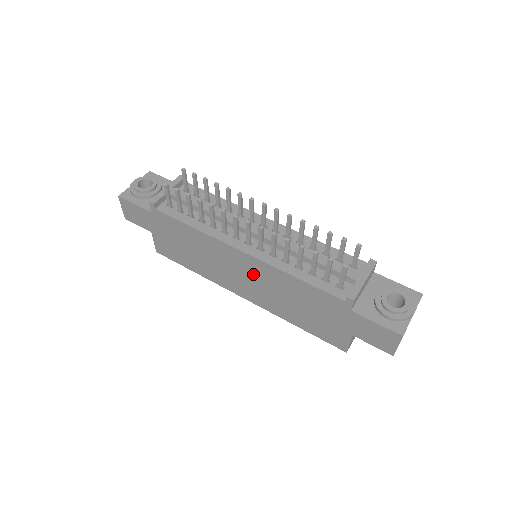
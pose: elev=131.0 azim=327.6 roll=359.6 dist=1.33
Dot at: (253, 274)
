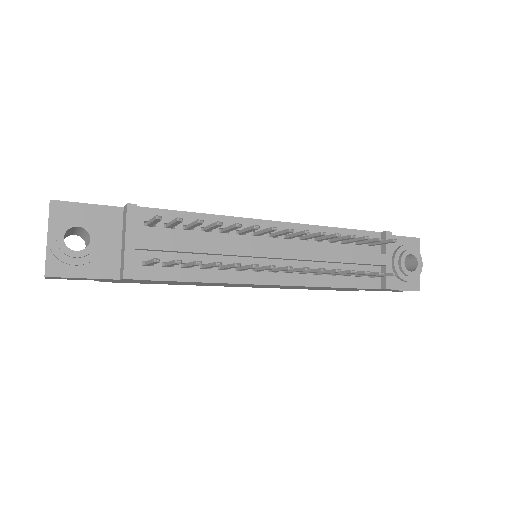
Dot at: (272, 286)
